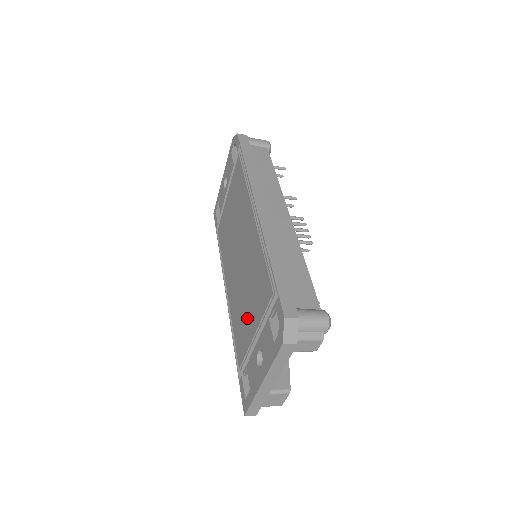
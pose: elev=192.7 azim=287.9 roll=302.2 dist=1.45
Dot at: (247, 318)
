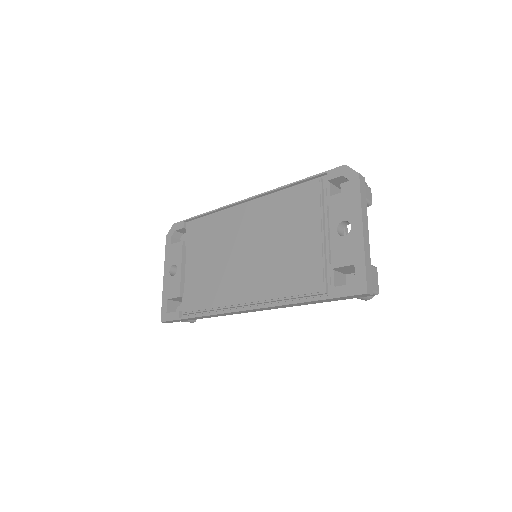
Dot at: (300, 248)
